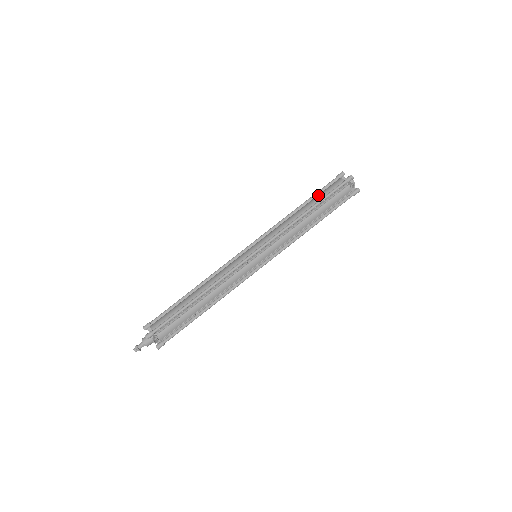
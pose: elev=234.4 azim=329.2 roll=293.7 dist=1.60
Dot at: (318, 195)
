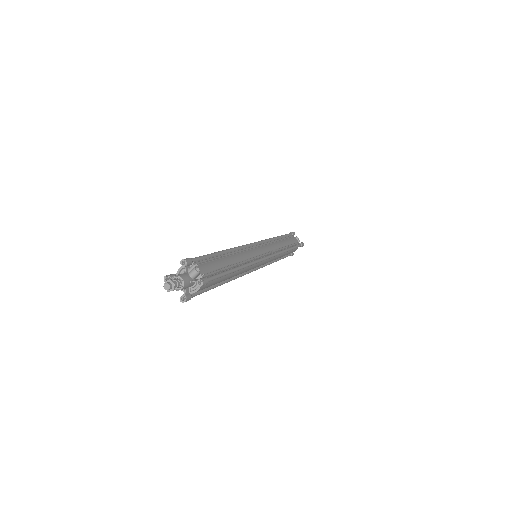
Dot at: occluded
